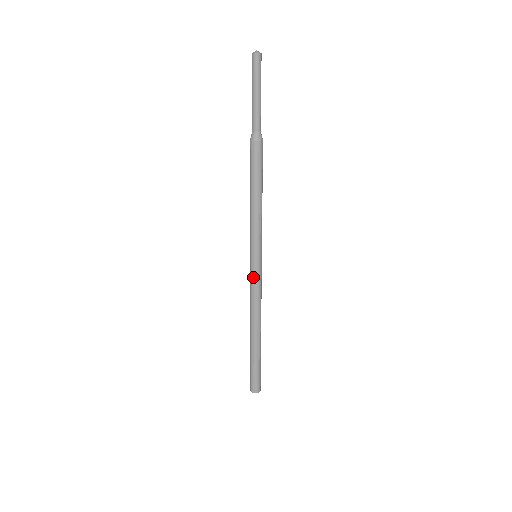
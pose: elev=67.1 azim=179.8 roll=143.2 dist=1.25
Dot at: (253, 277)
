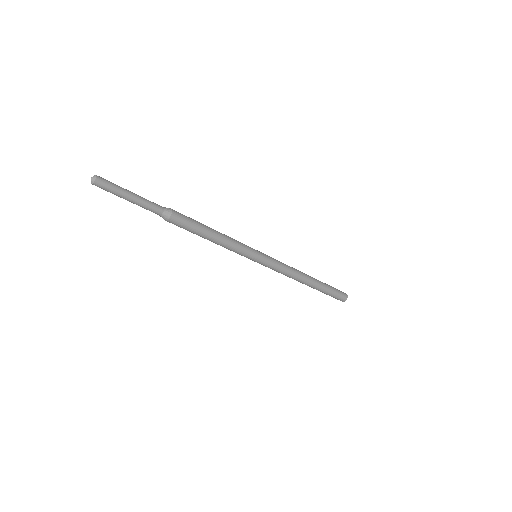
Dot at: (268, 267)
